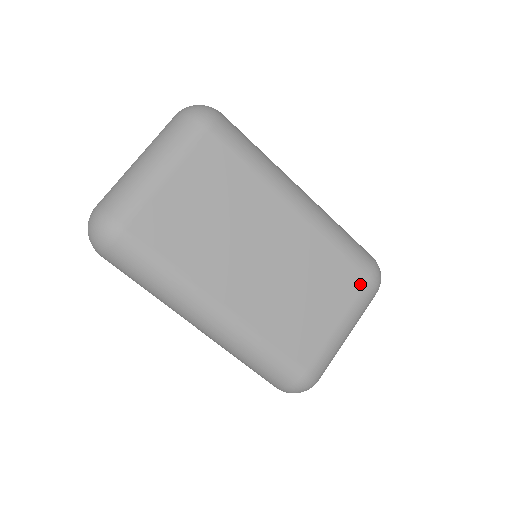
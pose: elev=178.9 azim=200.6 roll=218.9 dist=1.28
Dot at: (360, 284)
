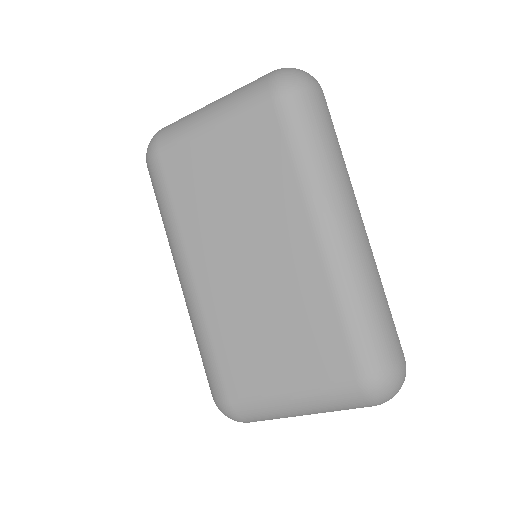
Dot at: (341, 373)
